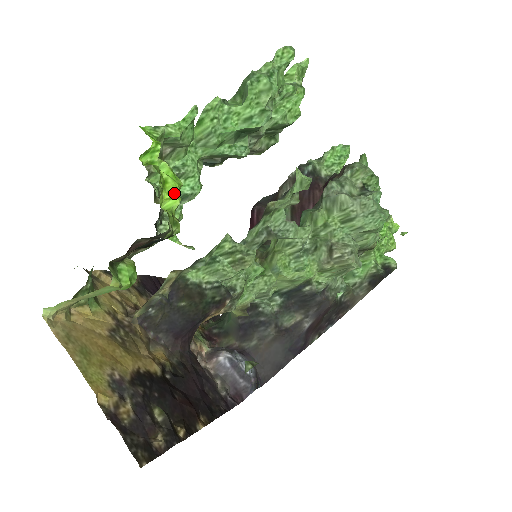
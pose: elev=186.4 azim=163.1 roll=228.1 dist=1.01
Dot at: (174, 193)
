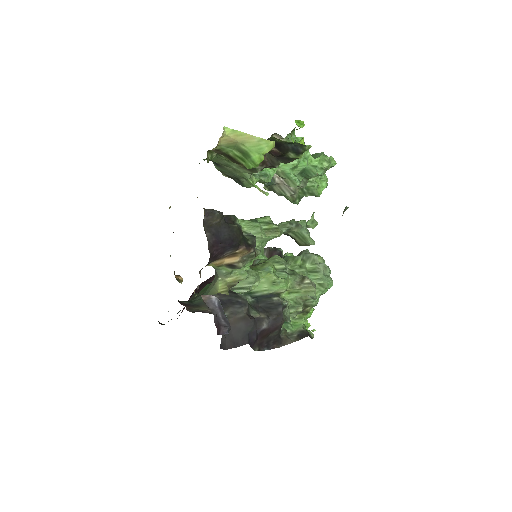
Dot at: (304, 144)
